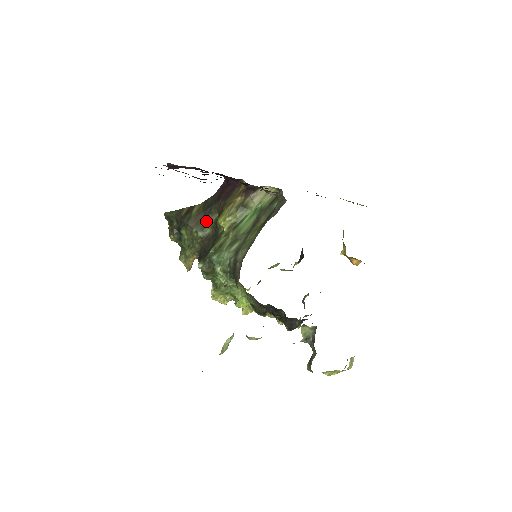
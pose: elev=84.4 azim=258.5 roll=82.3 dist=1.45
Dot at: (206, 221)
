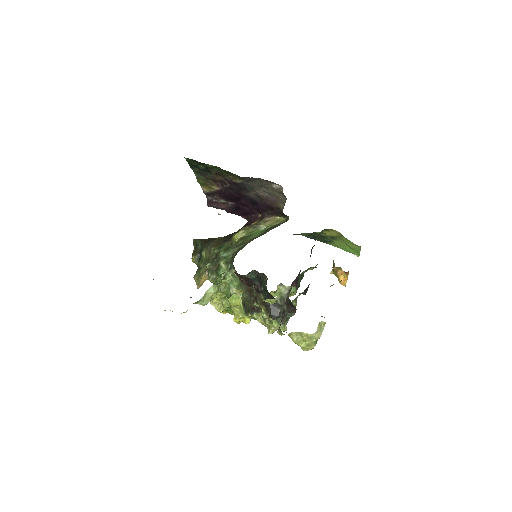
Dot at: (224, 244)
